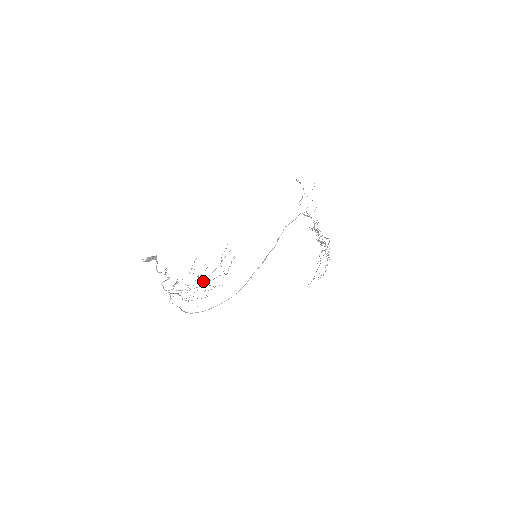
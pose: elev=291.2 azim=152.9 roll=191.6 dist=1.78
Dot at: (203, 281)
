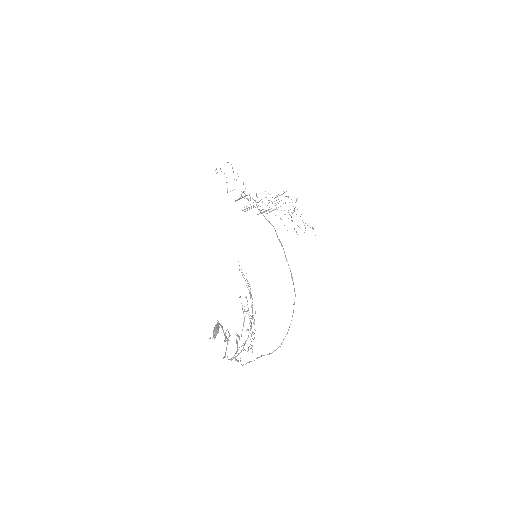
Dot at: occluded
